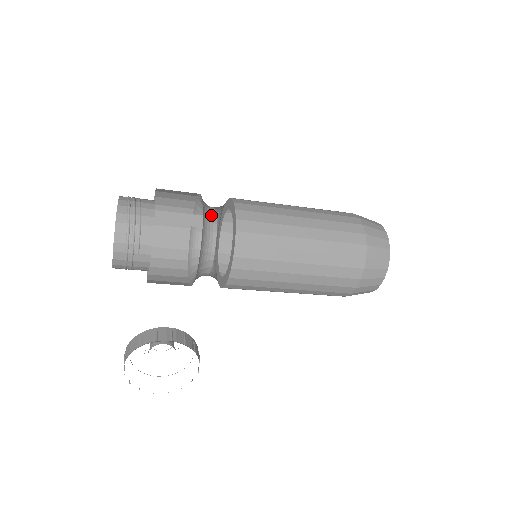
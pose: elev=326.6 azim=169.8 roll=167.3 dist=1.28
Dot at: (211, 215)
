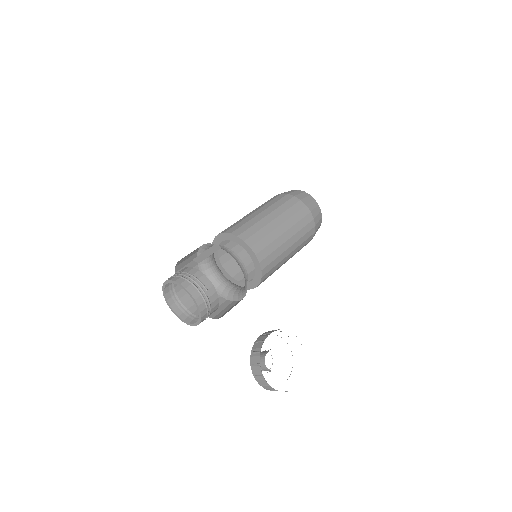
Dot at: occluded
